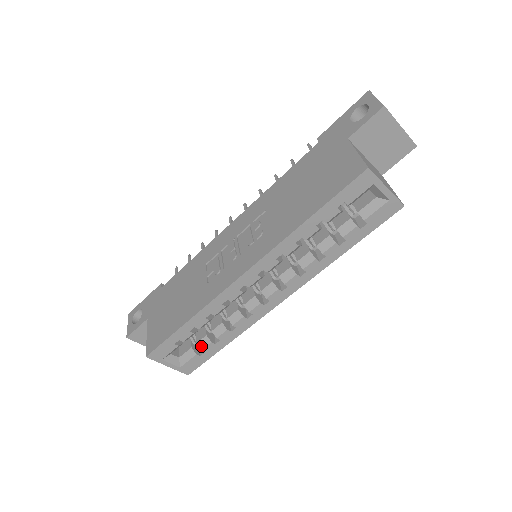
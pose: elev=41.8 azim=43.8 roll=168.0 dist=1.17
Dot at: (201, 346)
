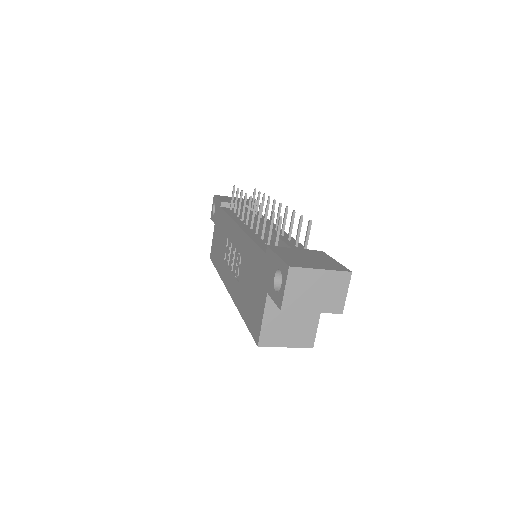
Dot at: occluded
